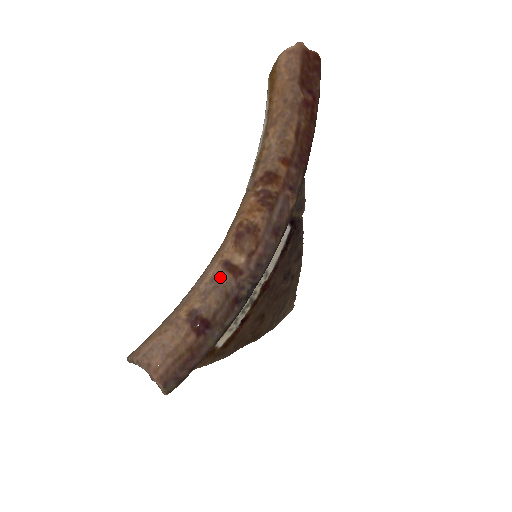
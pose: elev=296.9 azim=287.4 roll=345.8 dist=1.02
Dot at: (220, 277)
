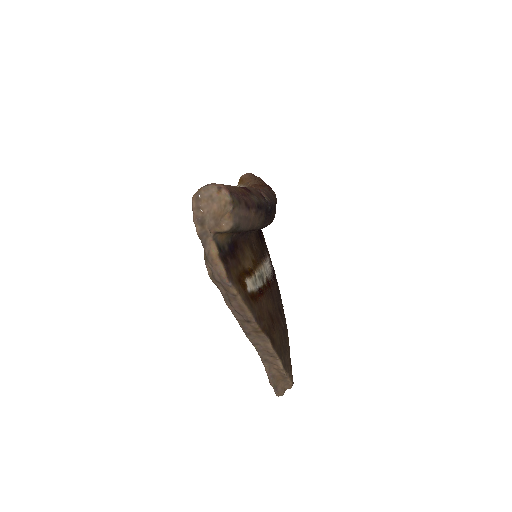
Dot at: occluded
